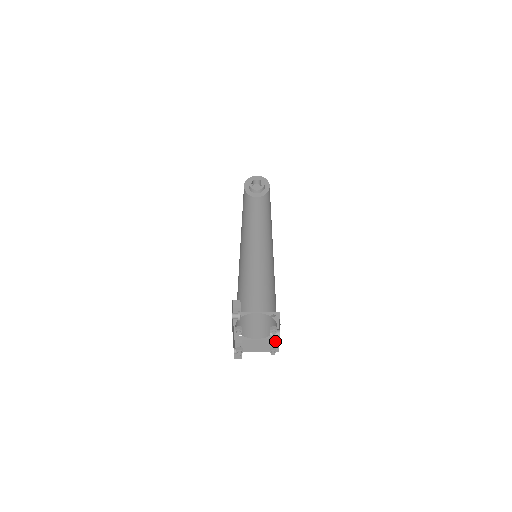
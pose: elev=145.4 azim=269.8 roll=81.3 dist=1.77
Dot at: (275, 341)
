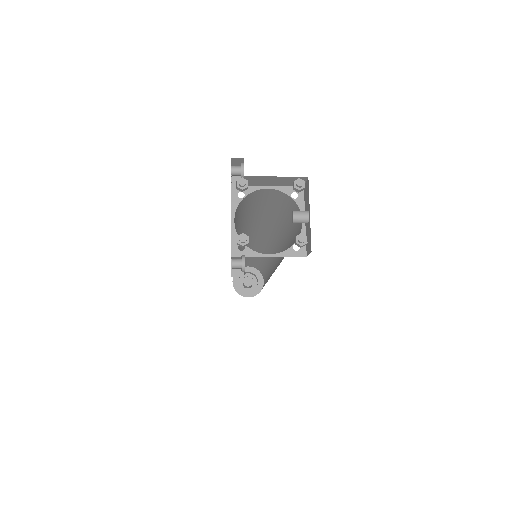
Dot at: (301, 256)
